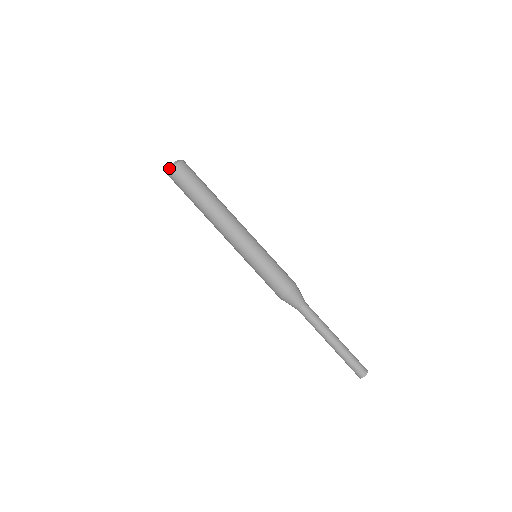
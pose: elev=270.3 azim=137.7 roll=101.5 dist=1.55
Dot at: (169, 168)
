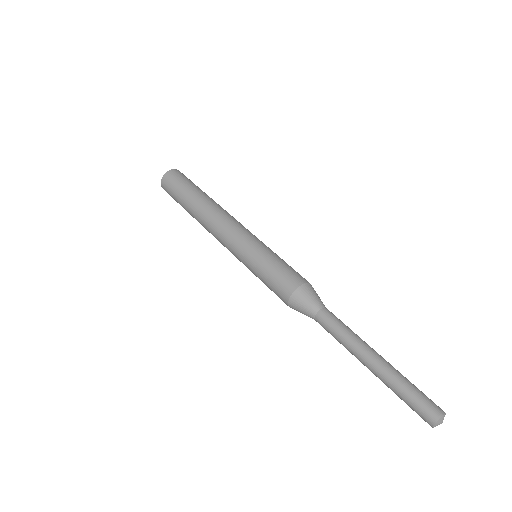
Dot at: (167, 171)
